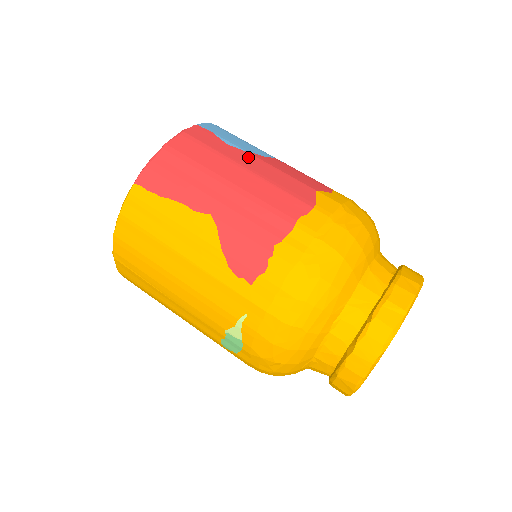
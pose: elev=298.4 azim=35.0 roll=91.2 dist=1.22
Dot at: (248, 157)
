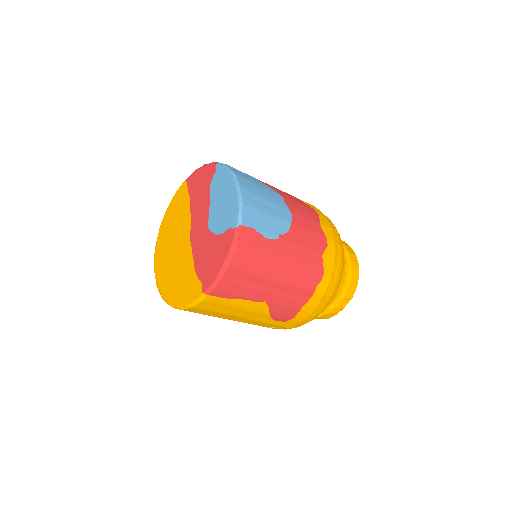
Dot at: (282, 246)
